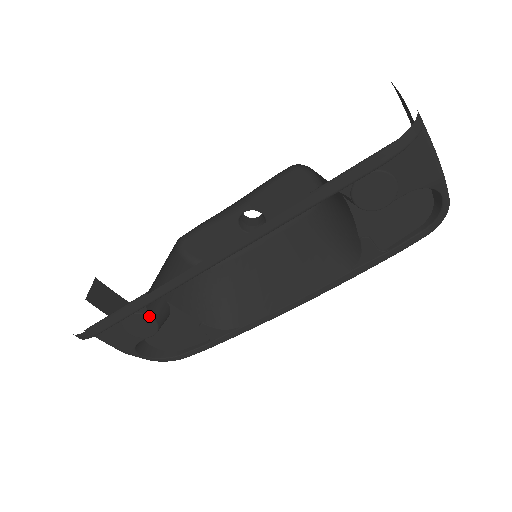
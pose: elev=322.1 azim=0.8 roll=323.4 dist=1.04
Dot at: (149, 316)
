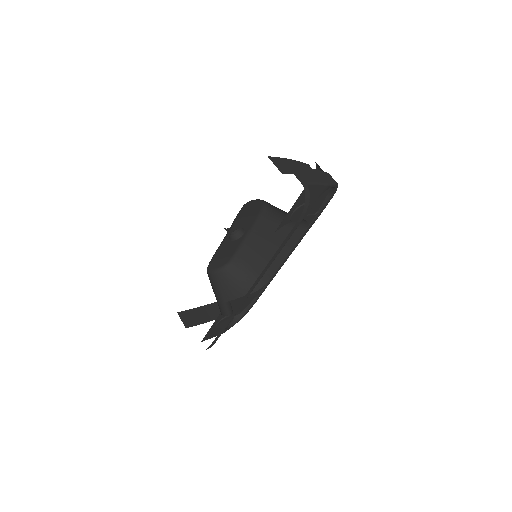
Dot at: (227, 317)
